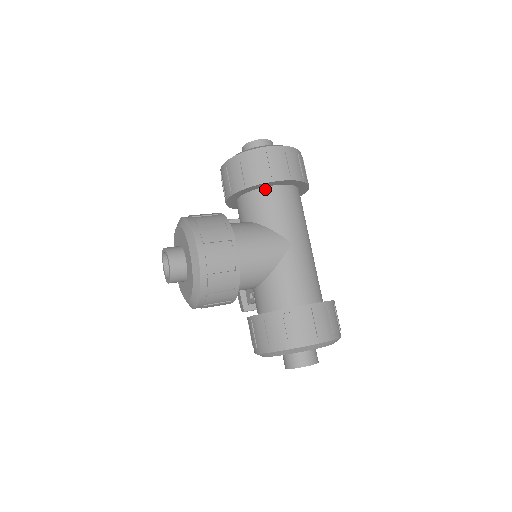
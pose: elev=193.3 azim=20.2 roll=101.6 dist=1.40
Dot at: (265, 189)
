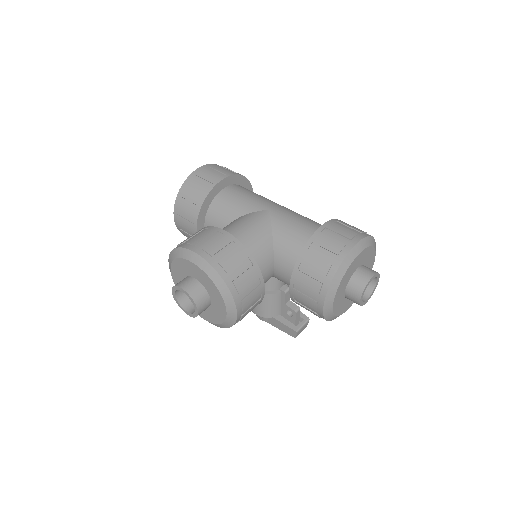
Dot at: (216, 198)
